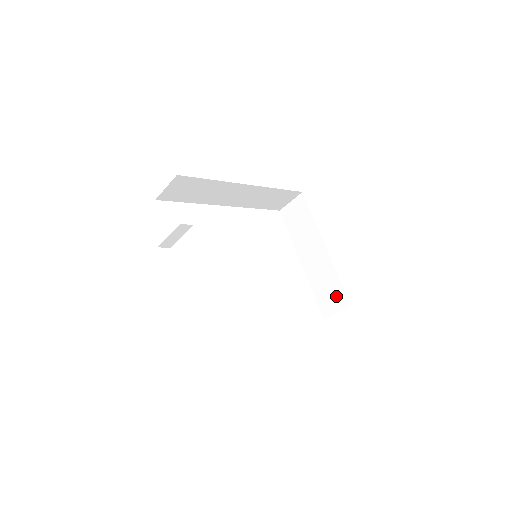
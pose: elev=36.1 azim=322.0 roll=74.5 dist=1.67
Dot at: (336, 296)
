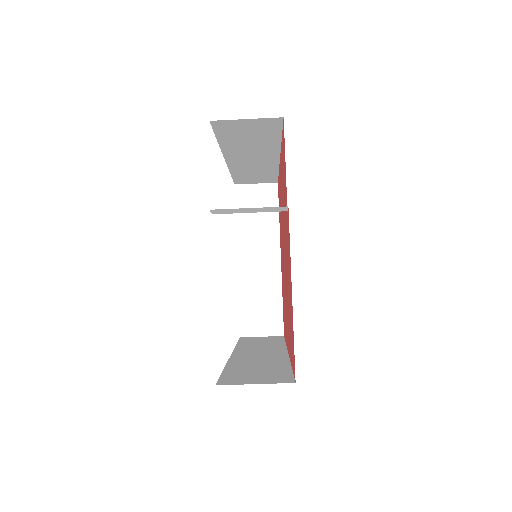
Dot at: (269, 318)
